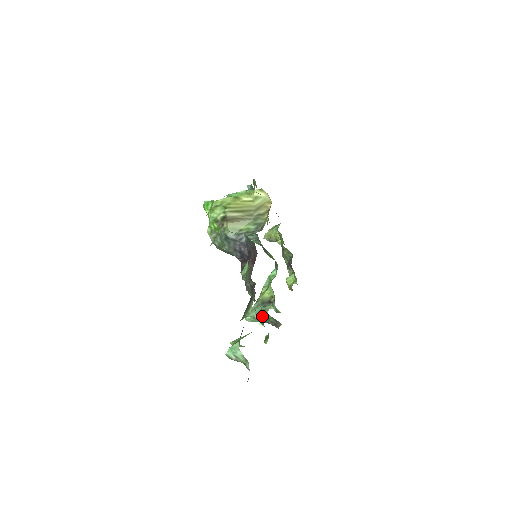
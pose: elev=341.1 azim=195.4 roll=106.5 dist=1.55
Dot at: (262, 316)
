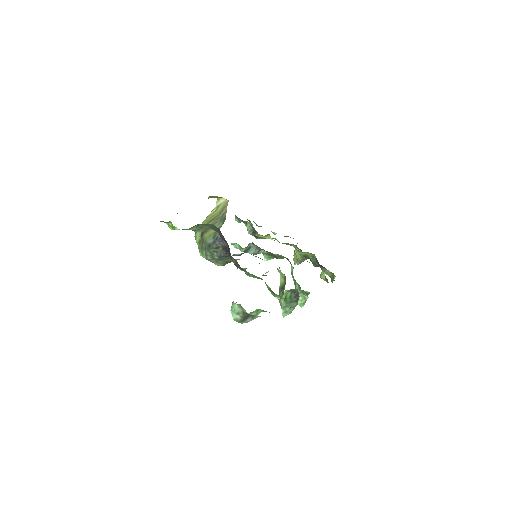
Dot at: (267, 286)
